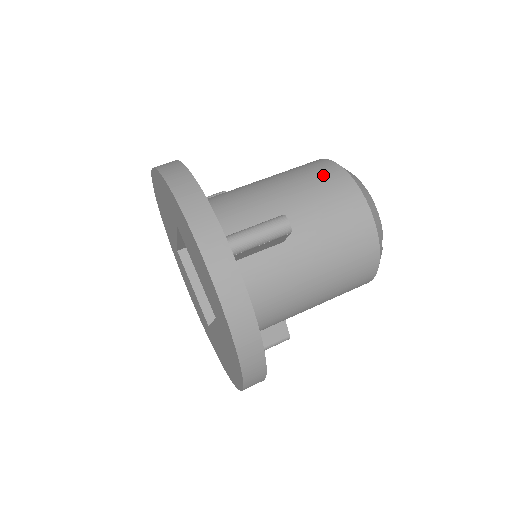
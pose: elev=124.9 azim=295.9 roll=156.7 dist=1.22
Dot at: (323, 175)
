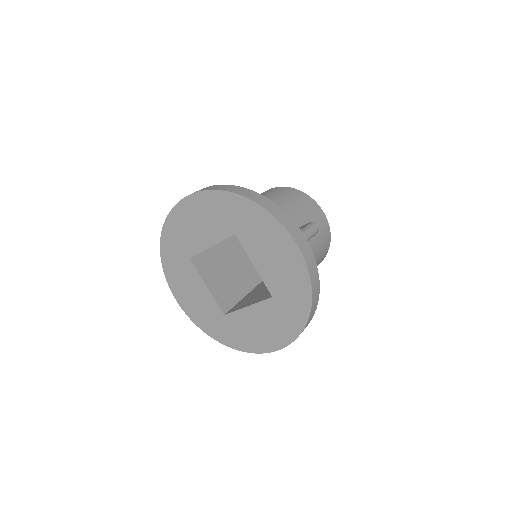
Dot at: (298, 197)
